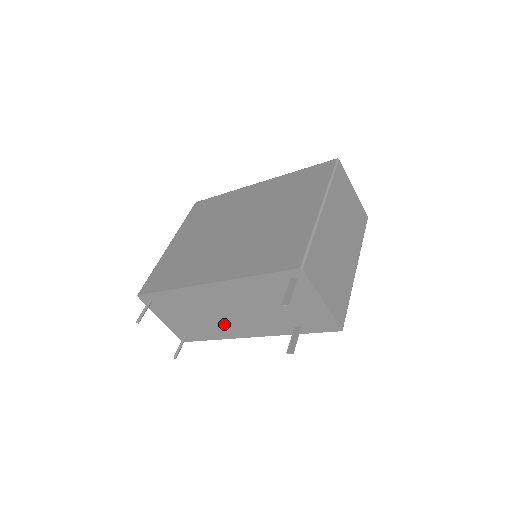
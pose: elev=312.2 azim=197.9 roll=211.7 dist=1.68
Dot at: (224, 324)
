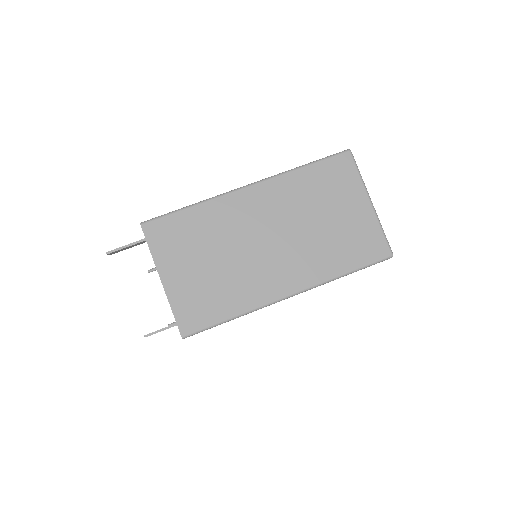
Dot at: occluded
